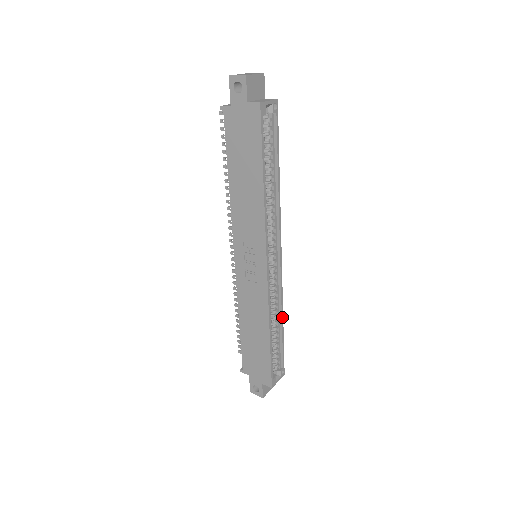
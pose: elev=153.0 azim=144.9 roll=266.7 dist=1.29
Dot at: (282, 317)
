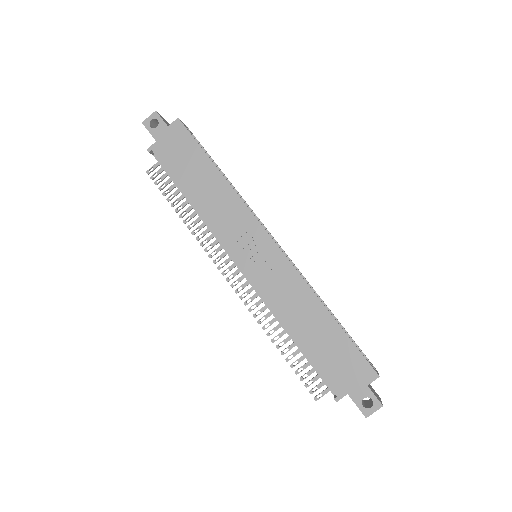
Dot at: (323, 302)
